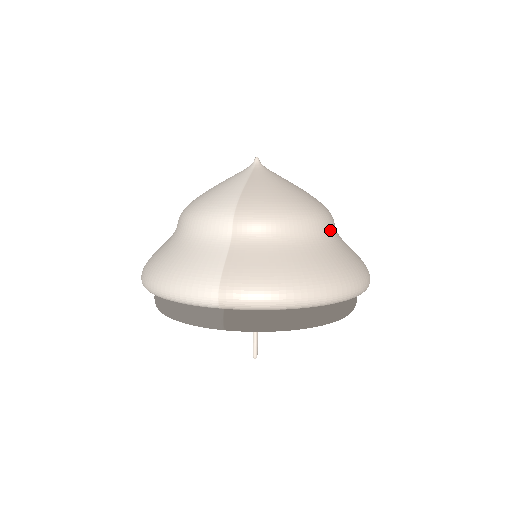
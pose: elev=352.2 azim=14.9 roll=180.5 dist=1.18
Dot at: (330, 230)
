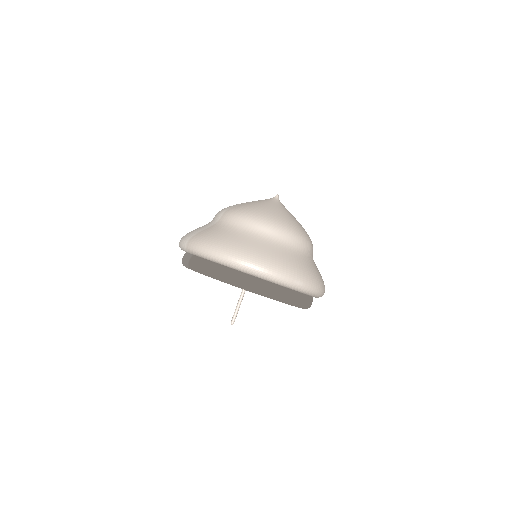
Dot at: (282, 239)
